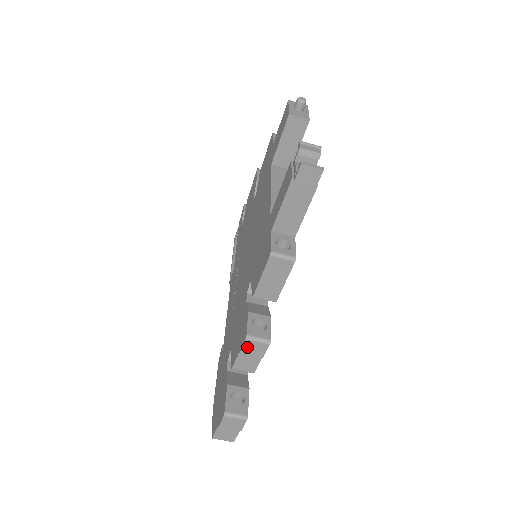
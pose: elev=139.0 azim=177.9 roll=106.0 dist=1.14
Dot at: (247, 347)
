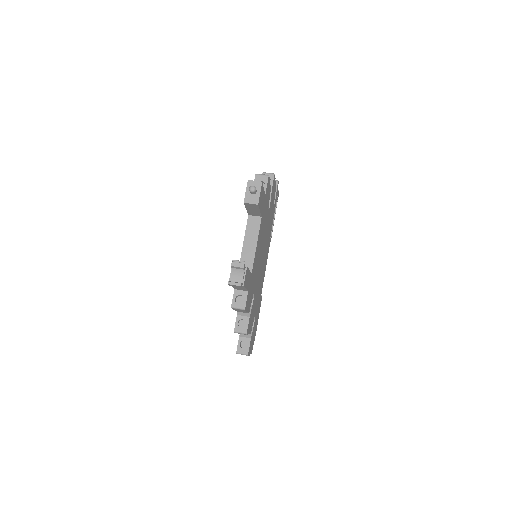
Dot at: occluded
